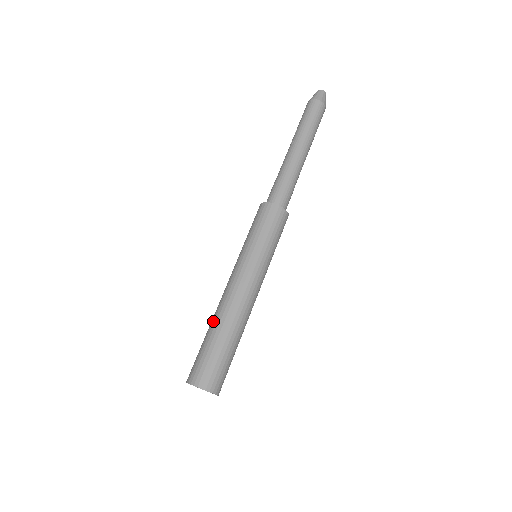
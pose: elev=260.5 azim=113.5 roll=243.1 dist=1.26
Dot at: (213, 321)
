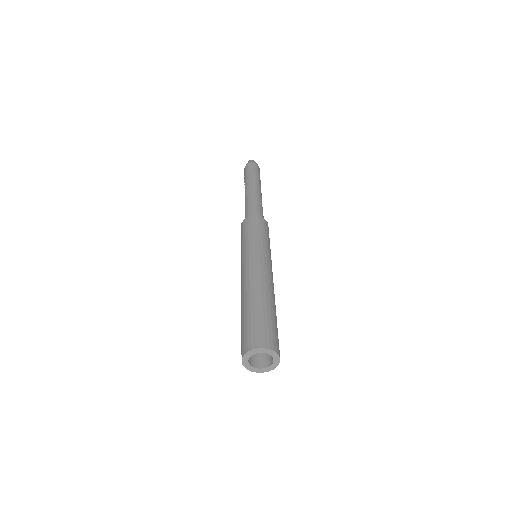
Dot at: (241, 305)
